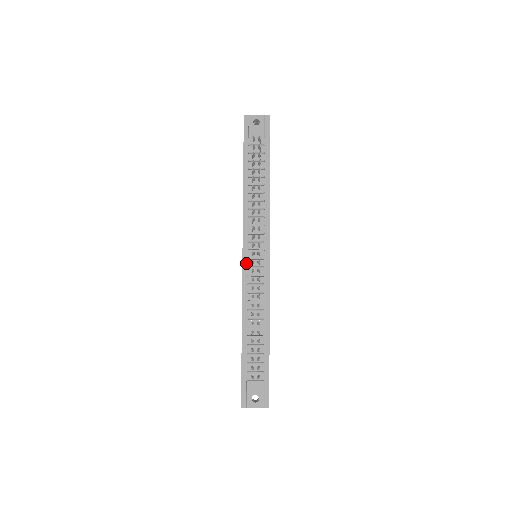
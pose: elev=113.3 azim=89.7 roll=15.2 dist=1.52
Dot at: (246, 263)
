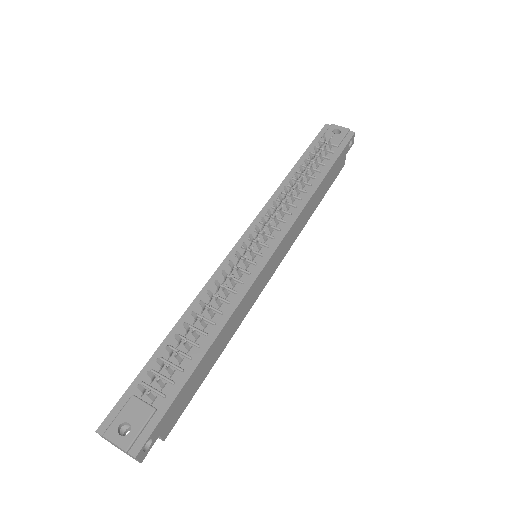
Dot at: occluded
